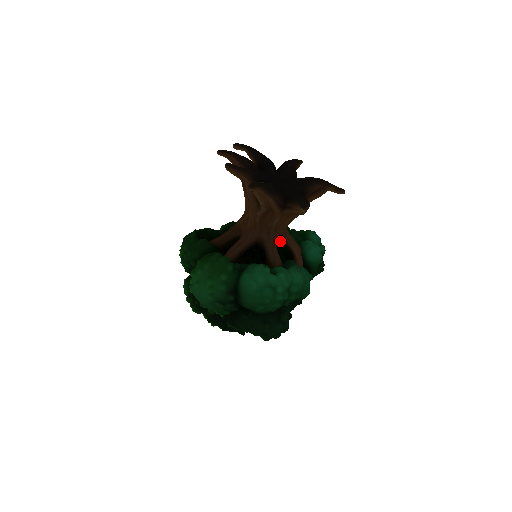
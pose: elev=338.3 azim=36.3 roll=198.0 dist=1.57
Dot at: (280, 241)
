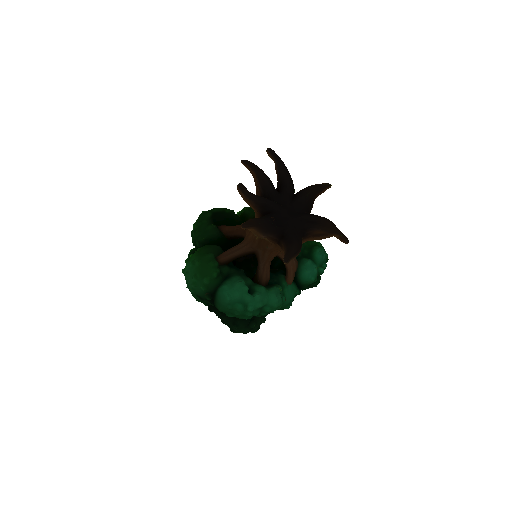
Dot at: (277, 256)
